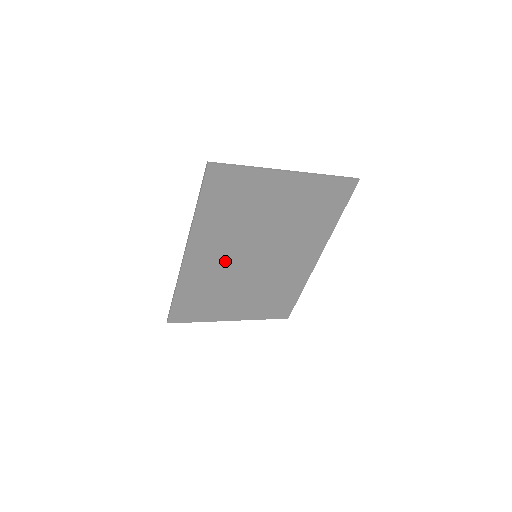
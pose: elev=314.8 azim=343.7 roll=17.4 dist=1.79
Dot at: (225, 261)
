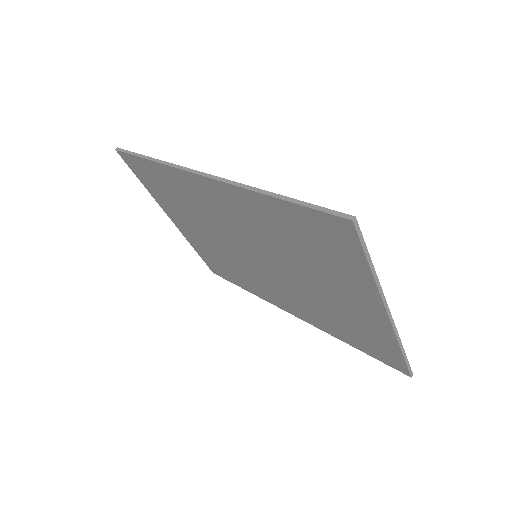
Dot at: (228, 223)
